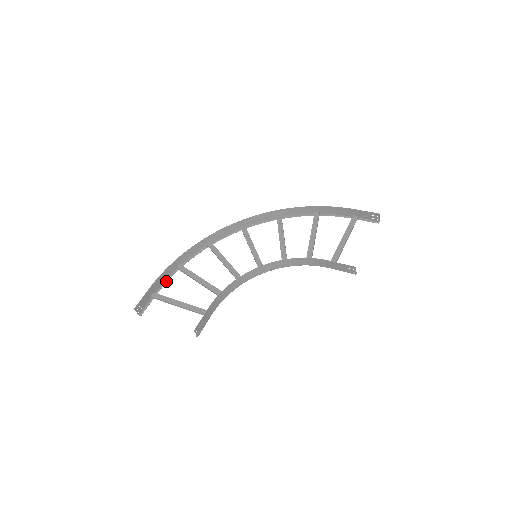
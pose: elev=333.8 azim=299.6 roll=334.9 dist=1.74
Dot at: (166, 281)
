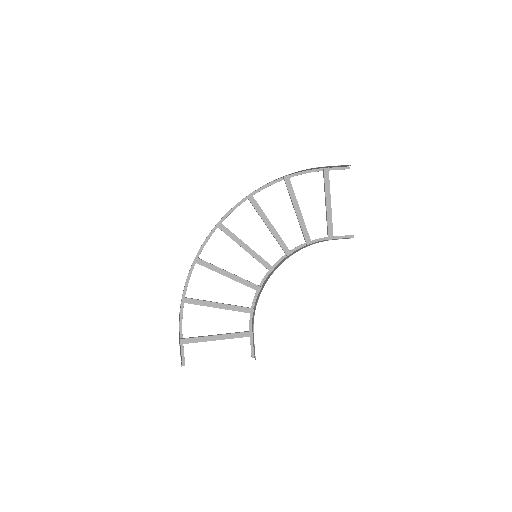
Dot at: (181, 321)
